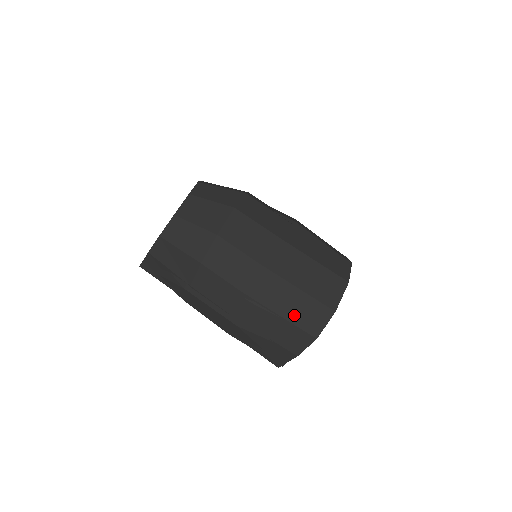
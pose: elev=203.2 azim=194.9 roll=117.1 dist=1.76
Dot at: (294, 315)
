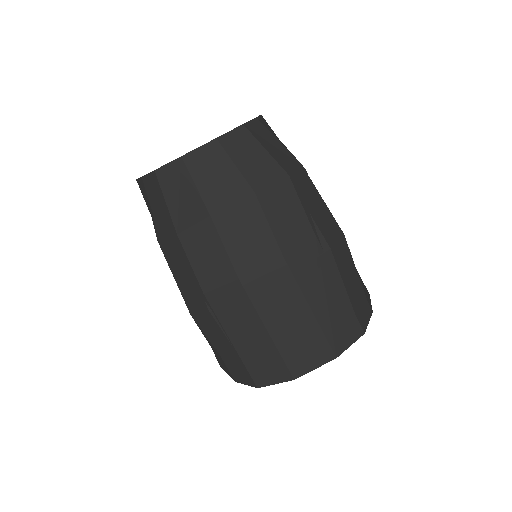
Dot at: (247, 352)
